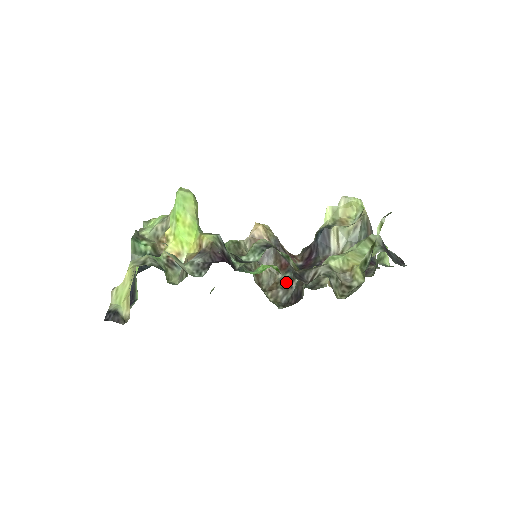
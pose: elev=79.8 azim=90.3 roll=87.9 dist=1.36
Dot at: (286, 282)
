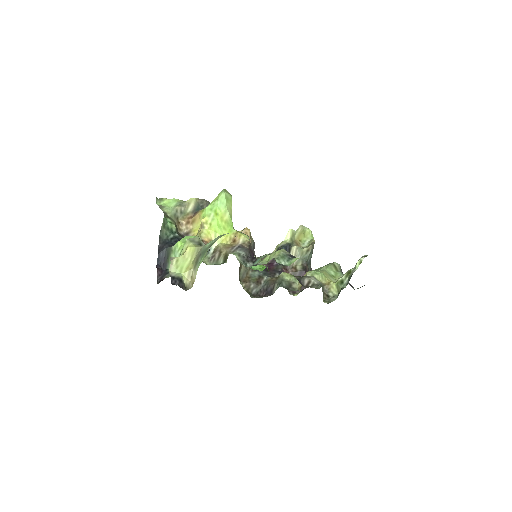
Dot at: (256, 278)
